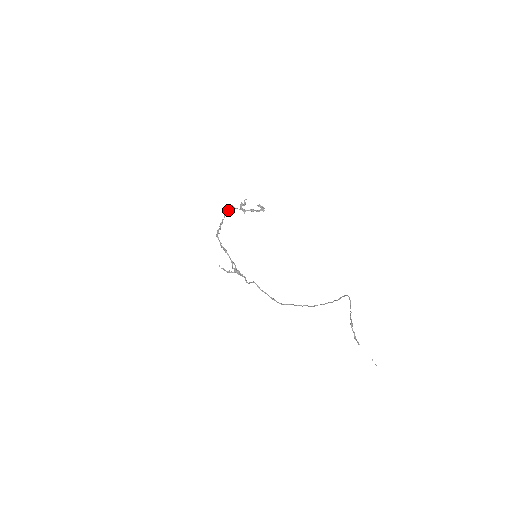
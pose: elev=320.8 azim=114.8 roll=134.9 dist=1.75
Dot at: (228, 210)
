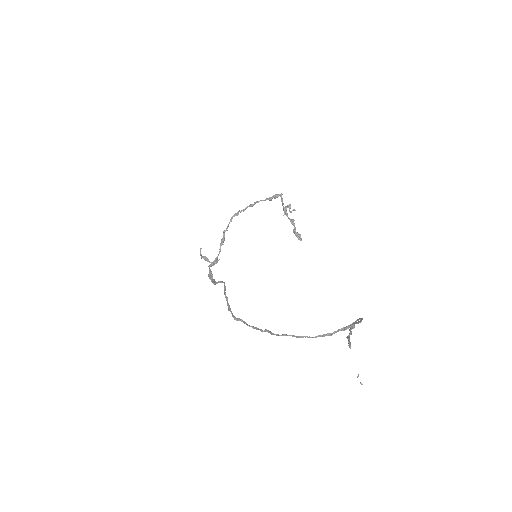
Dot at: (272, 196)
